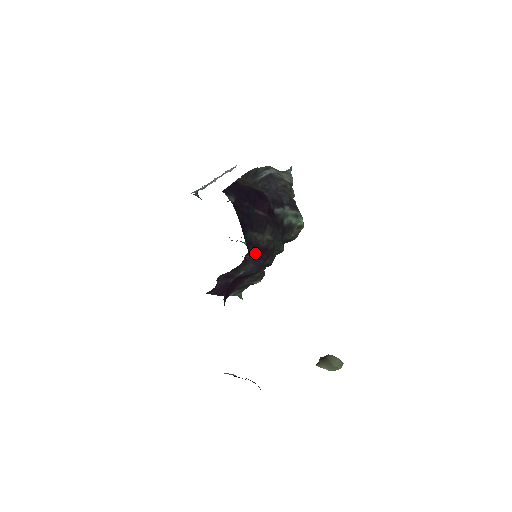
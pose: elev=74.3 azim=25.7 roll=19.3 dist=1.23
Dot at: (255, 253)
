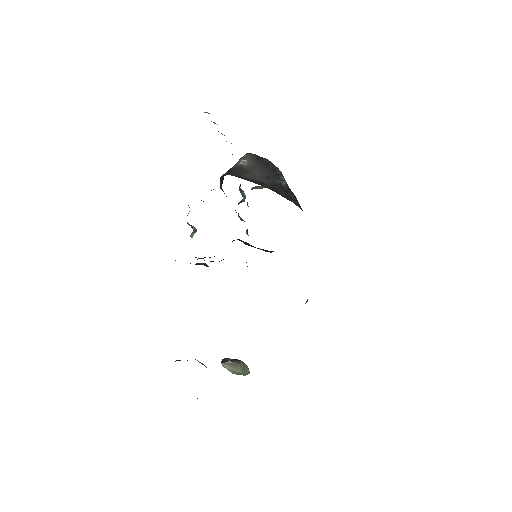
Dot at: occluded
